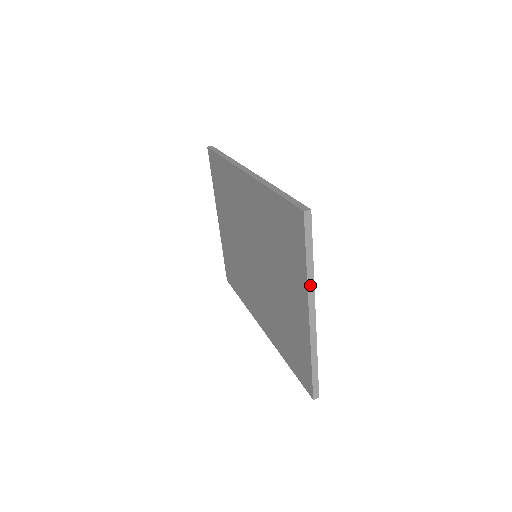
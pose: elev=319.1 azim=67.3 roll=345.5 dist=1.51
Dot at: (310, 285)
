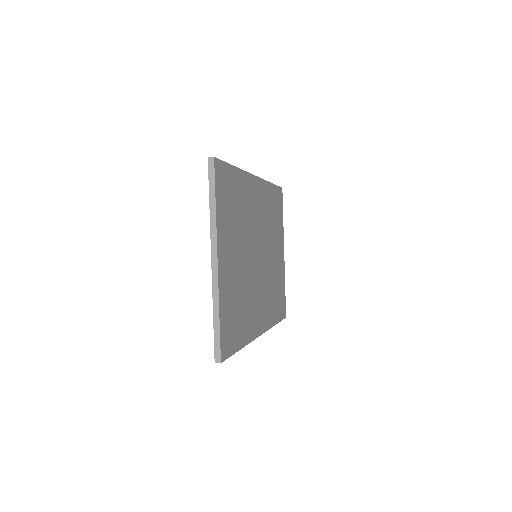
Dot at: (213, 228)
